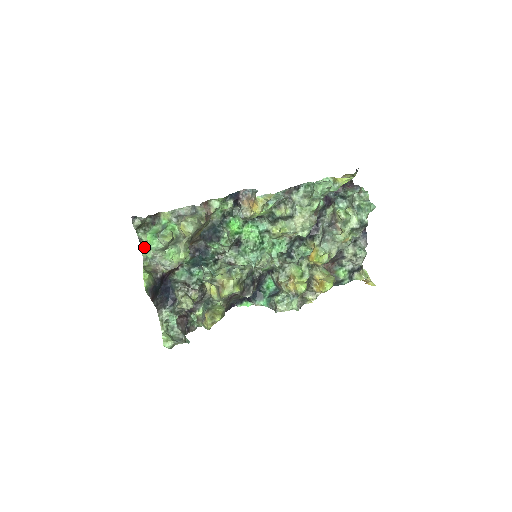
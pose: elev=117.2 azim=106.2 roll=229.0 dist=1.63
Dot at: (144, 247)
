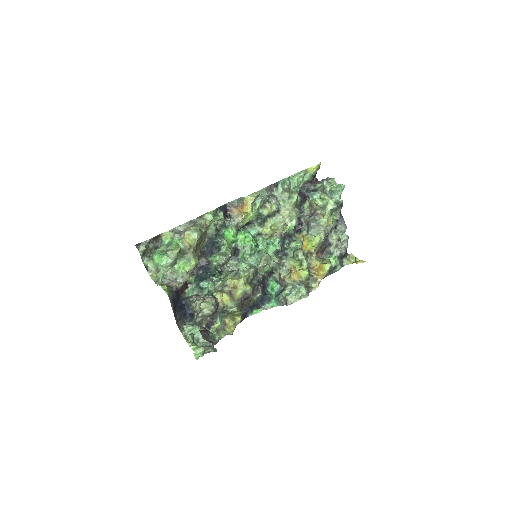
Dot at: (151, 273)
